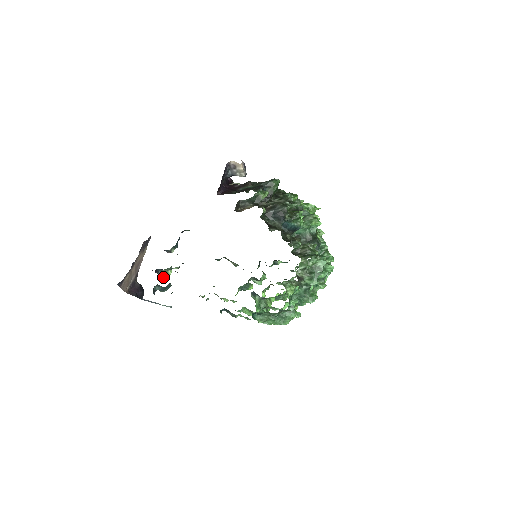
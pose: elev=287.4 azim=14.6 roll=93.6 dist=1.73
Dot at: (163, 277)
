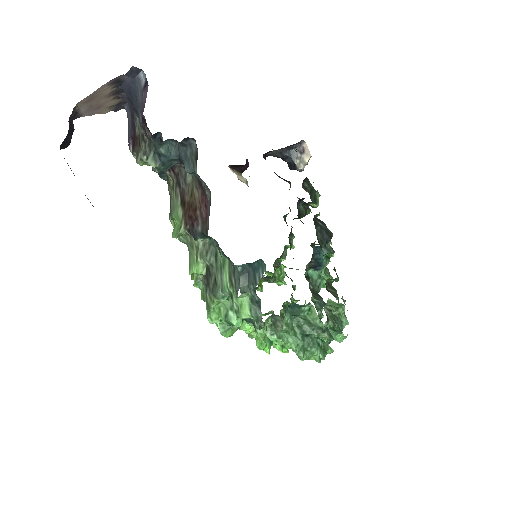
Dot at: occluded
